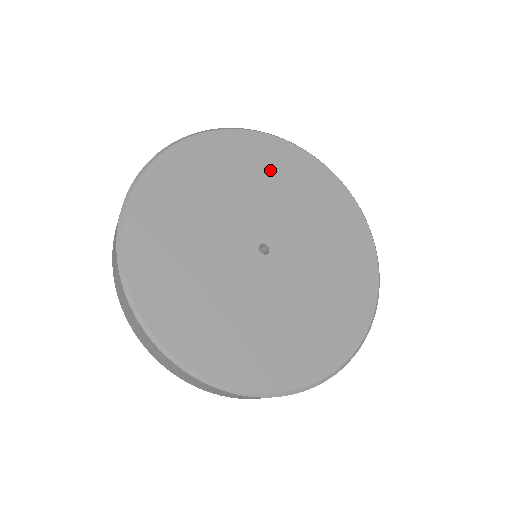
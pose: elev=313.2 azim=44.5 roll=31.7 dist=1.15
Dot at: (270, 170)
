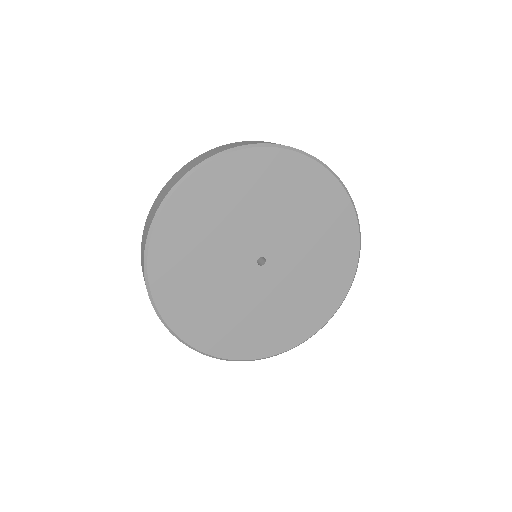
Dot at: (296, 194)
